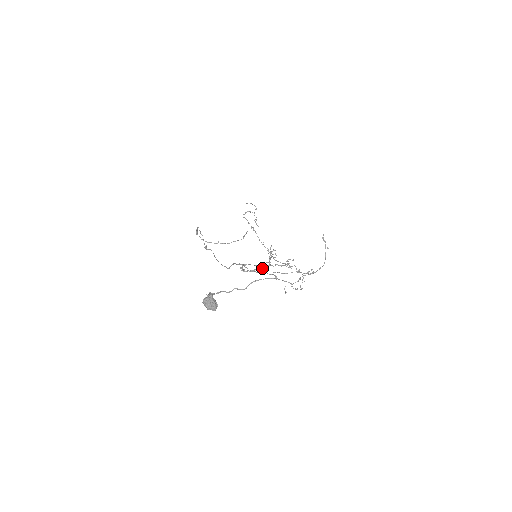
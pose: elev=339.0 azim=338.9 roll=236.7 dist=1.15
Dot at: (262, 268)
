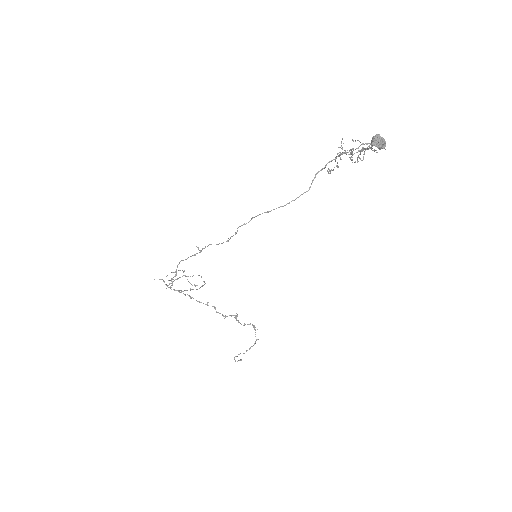
Dot at: occluded
